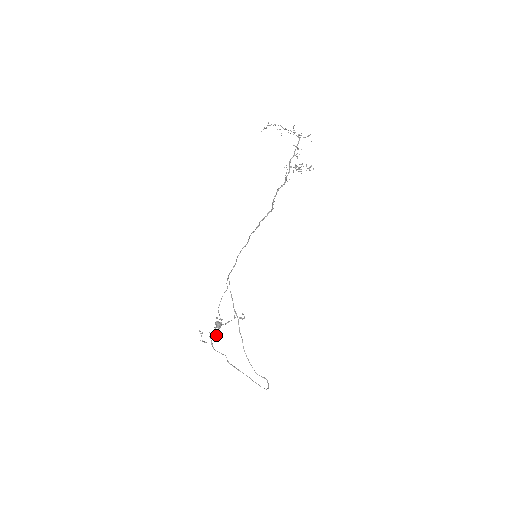
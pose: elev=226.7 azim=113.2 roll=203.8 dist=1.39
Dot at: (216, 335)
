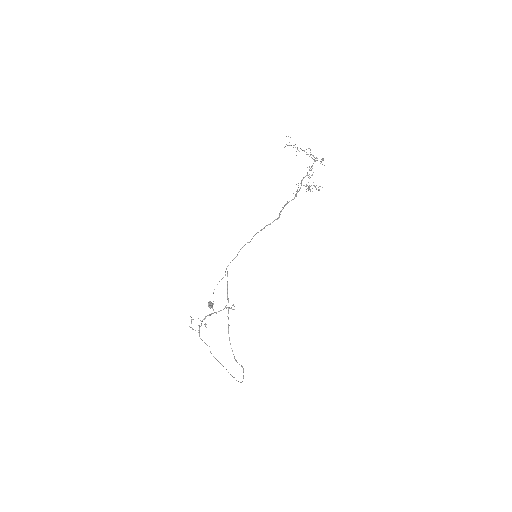
Dot at: (205, 324)
